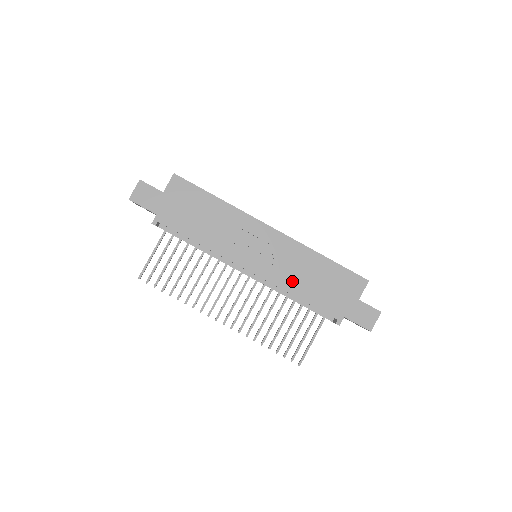
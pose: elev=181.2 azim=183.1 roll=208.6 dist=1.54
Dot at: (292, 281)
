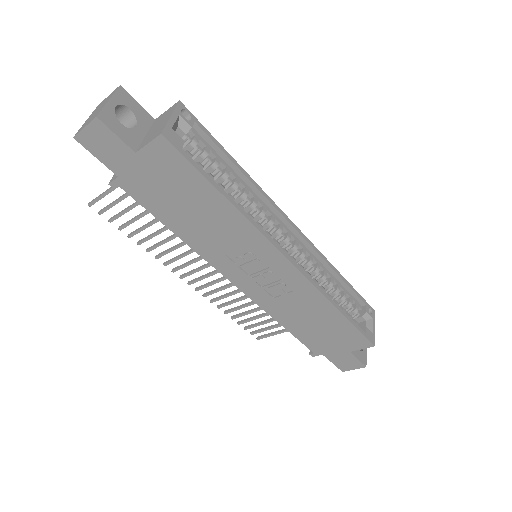
Dot at: (283, 311)
